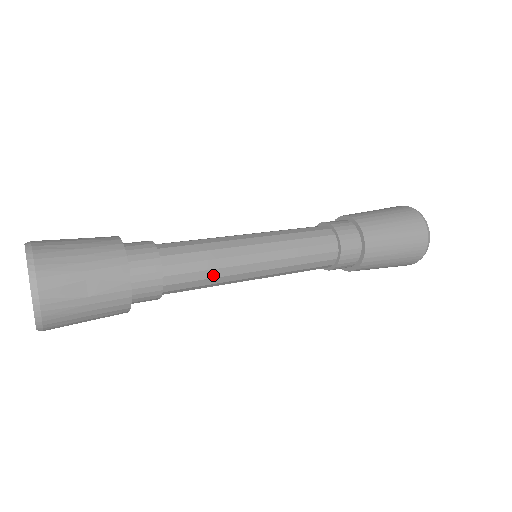
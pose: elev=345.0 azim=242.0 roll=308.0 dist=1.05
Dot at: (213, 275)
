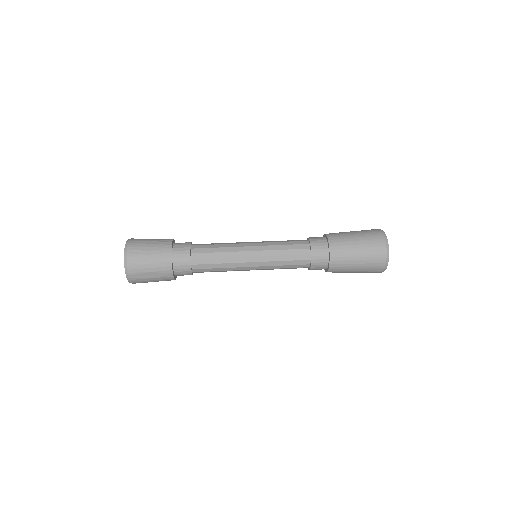
Dot at: (222, 270)
